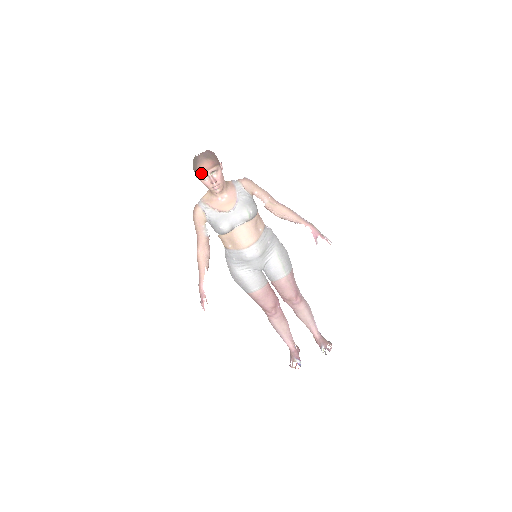
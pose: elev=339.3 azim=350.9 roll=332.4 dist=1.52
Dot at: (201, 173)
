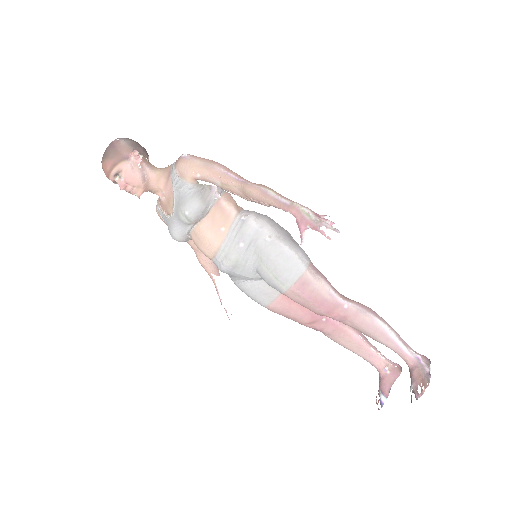
Dot at: occluded
